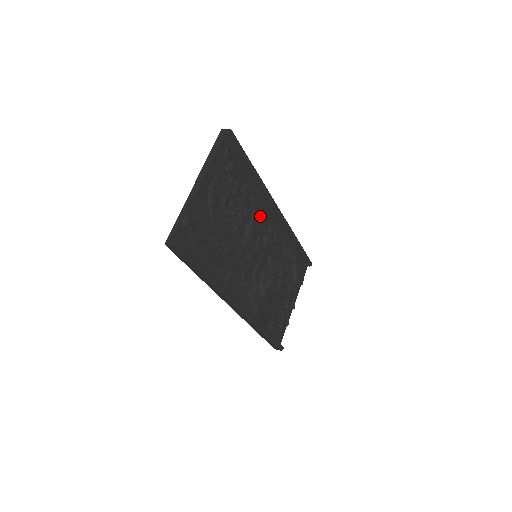
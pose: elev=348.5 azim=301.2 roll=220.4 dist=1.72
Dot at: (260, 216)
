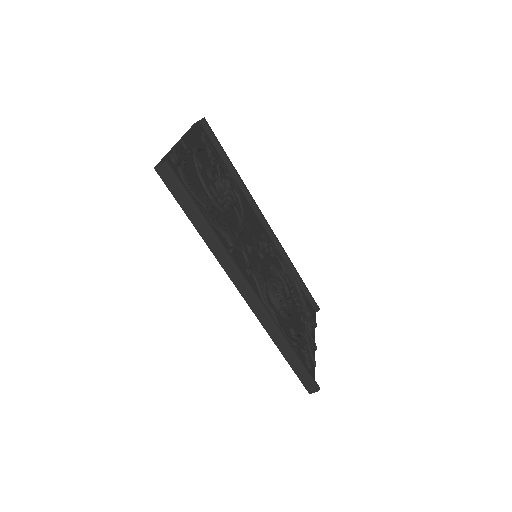
Dot at: (250, 218)
